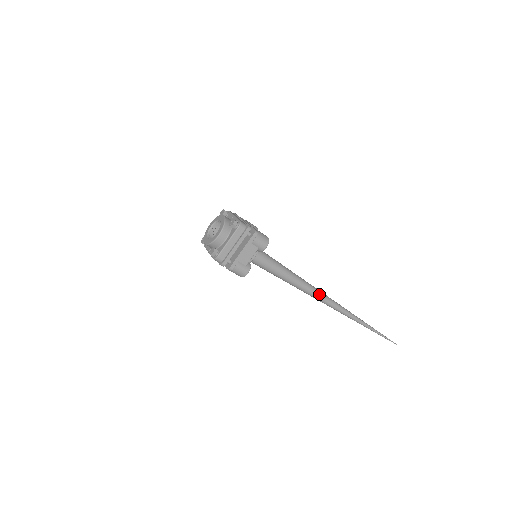
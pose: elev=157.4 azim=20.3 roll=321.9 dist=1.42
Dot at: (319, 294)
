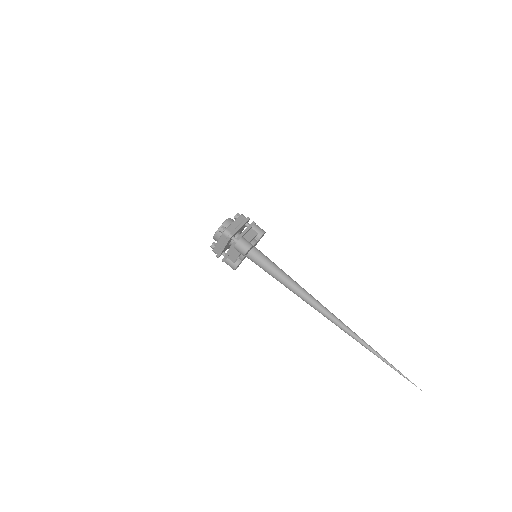
Dot at: (314, 305)
